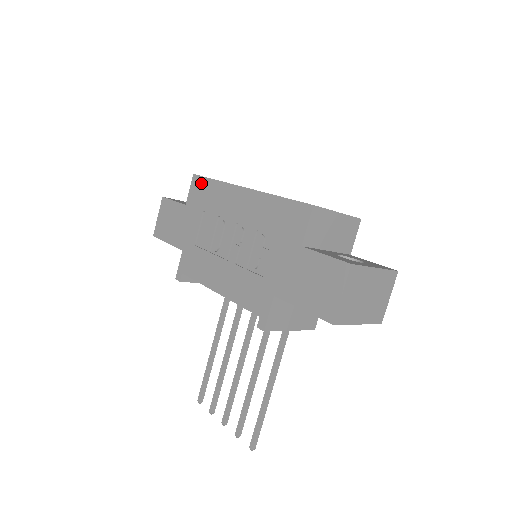
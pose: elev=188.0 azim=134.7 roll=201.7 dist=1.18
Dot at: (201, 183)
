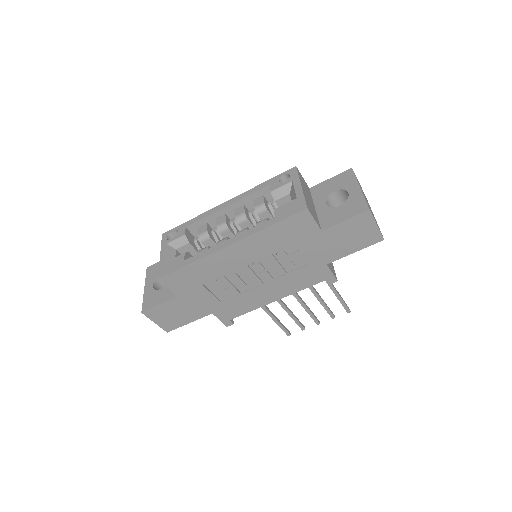
Dot at: (176, 277)
